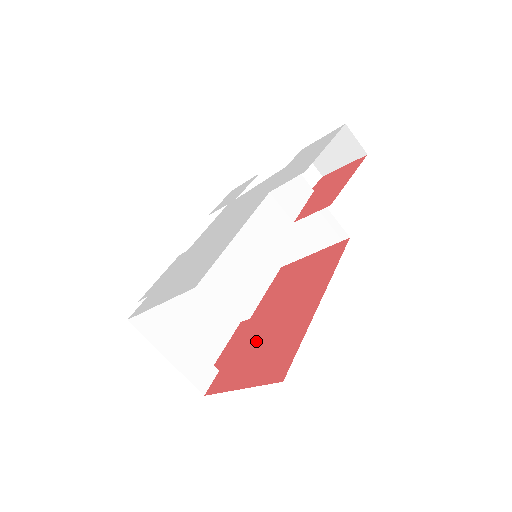
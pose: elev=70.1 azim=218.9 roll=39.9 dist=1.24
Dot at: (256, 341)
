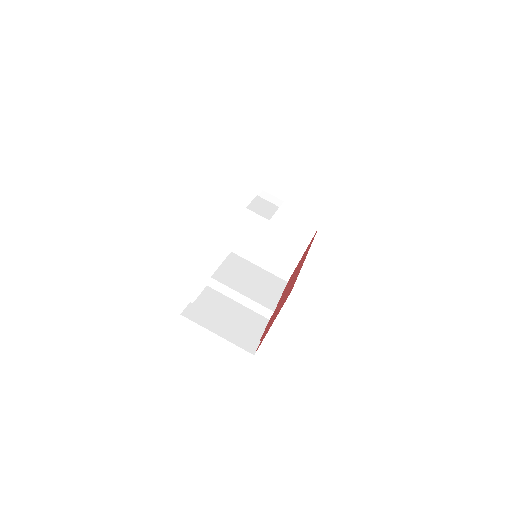
Dot at: occluded
